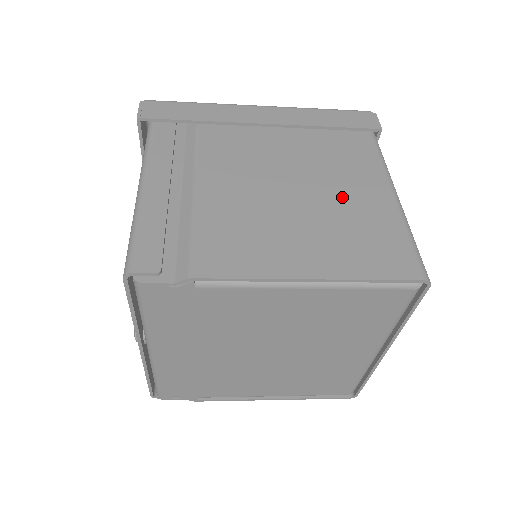
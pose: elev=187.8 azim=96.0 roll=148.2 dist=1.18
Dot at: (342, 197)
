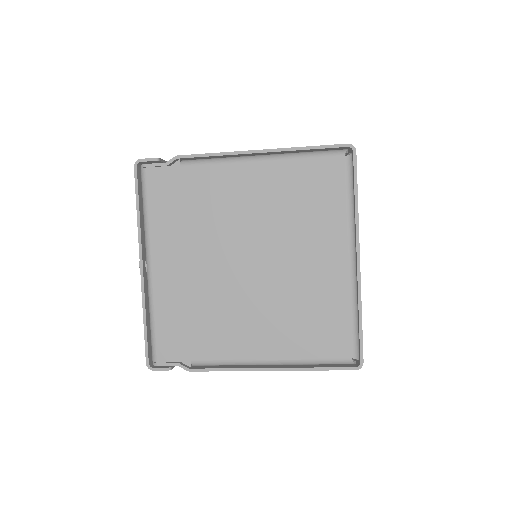
Dot at: occluded
